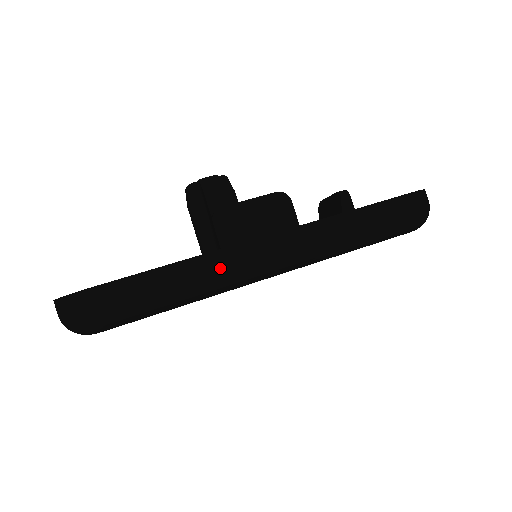
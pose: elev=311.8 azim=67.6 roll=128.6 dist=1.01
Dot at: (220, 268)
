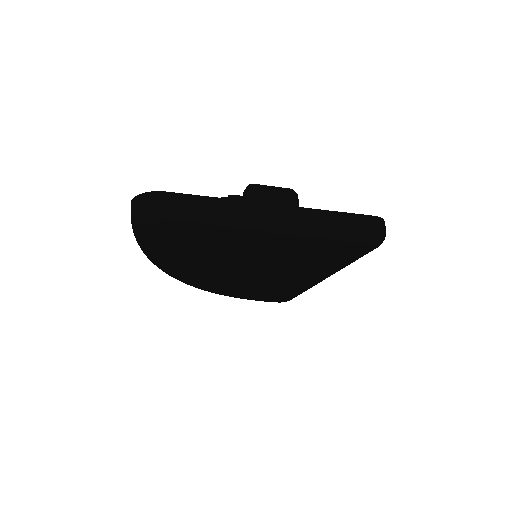
Dot at: (246, 212)
